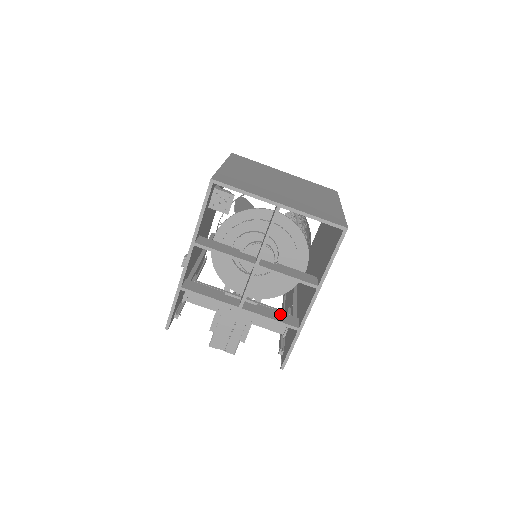
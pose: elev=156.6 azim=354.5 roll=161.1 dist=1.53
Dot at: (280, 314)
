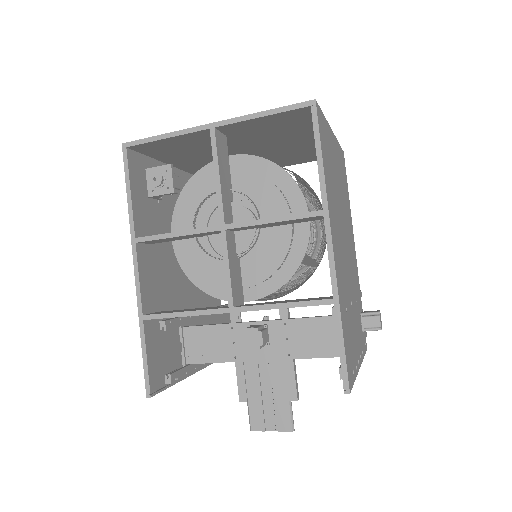
Dot at: (302, 299)
